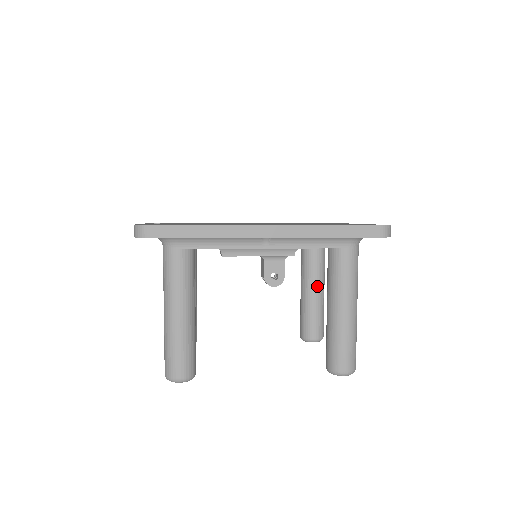
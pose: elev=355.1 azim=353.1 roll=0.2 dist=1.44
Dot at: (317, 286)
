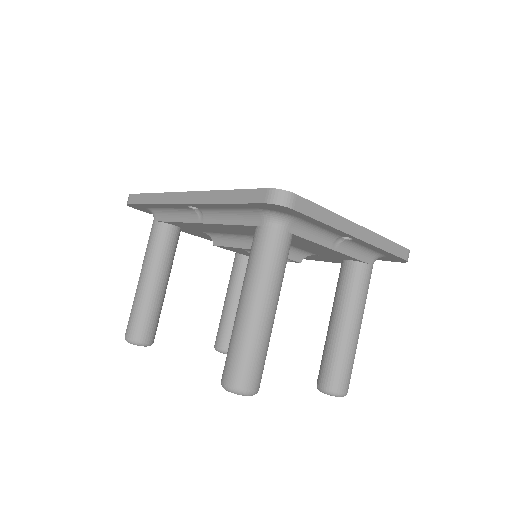
Dot at: (339, 317)
